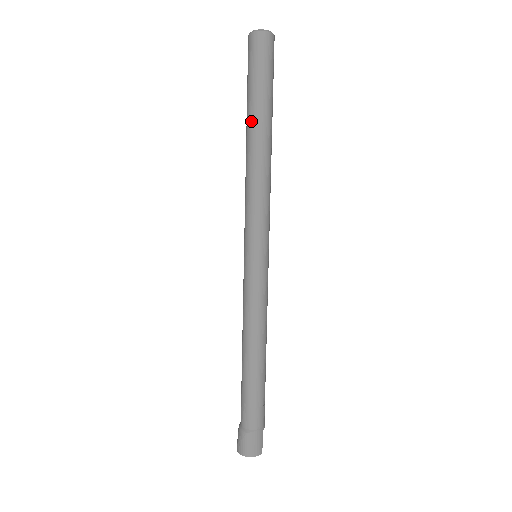
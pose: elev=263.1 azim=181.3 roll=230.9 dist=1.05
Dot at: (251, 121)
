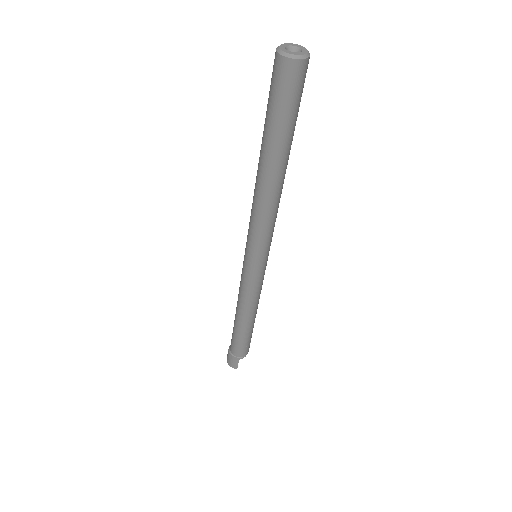
Dot at: (261, 147)
